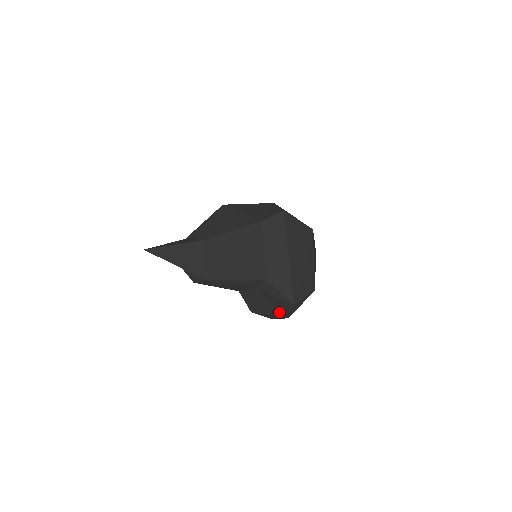
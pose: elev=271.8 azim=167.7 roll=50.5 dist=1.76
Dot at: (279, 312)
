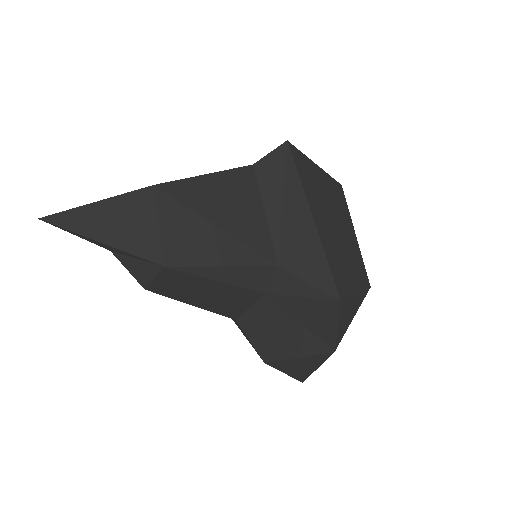
Dot at: (315, 342)
